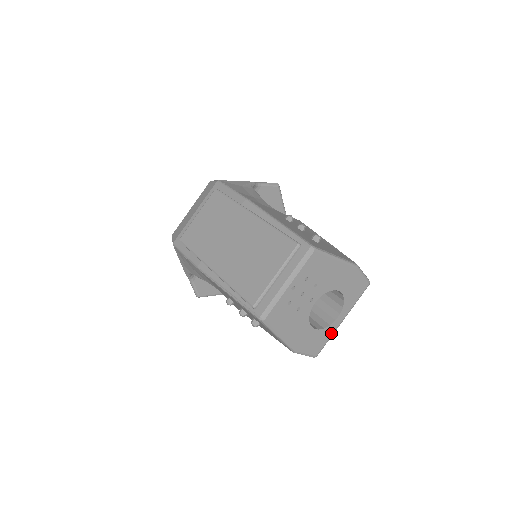
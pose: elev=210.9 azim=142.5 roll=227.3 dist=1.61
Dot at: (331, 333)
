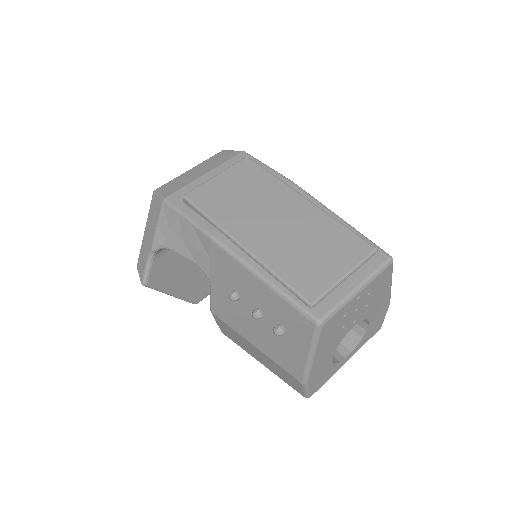
Dot at: (334, 372)
